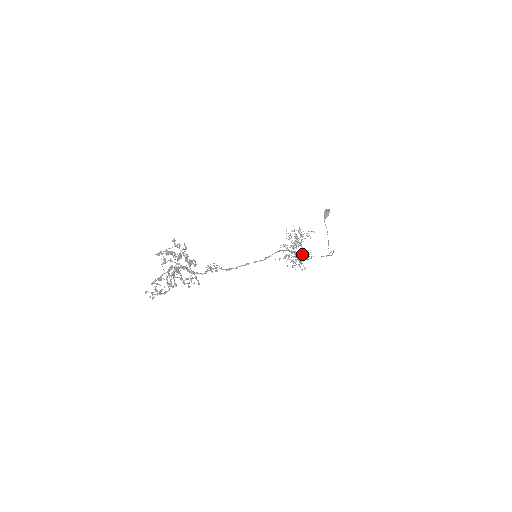
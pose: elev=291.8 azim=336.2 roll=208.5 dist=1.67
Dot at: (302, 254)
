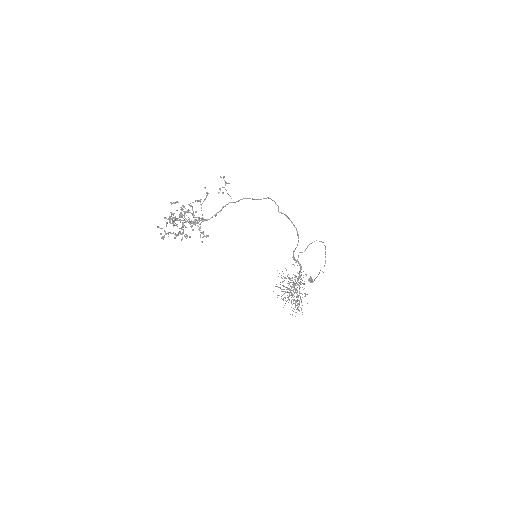
Dot at: (298, 284)
